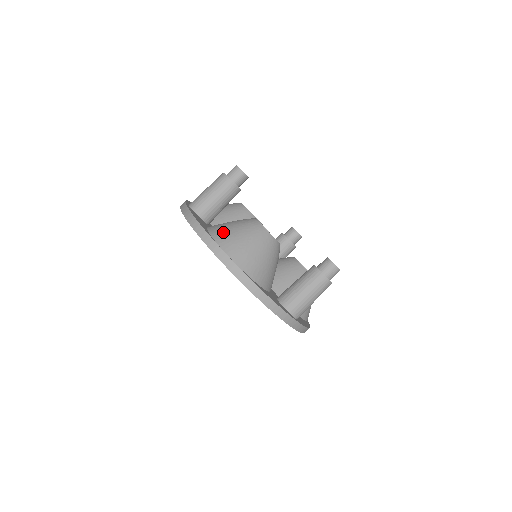
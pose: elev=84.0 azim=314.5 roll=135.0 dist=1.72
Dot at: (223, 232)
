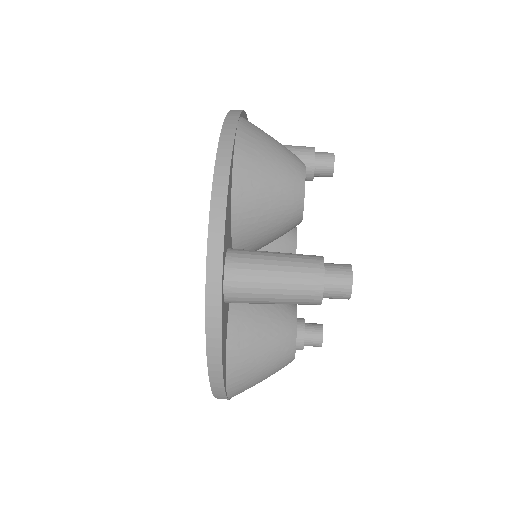
Dot at: occluded
